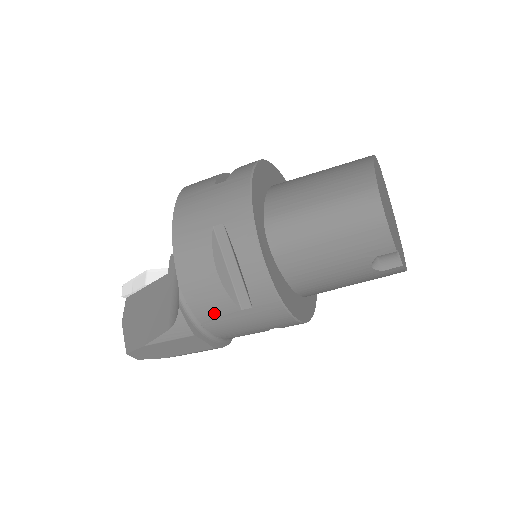
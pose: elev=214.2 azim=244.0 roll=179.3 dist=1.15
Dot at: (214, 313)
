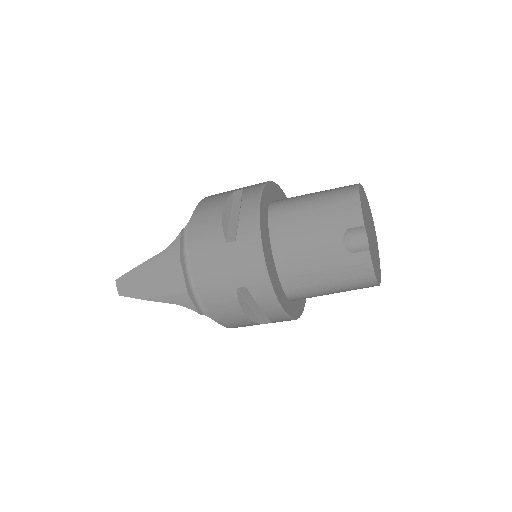
Dot at: (204, 244)
